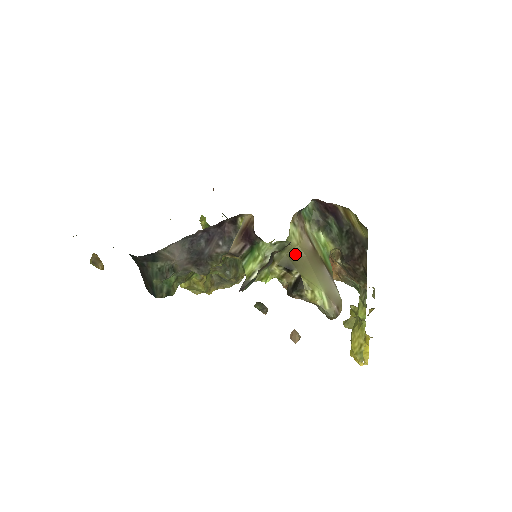
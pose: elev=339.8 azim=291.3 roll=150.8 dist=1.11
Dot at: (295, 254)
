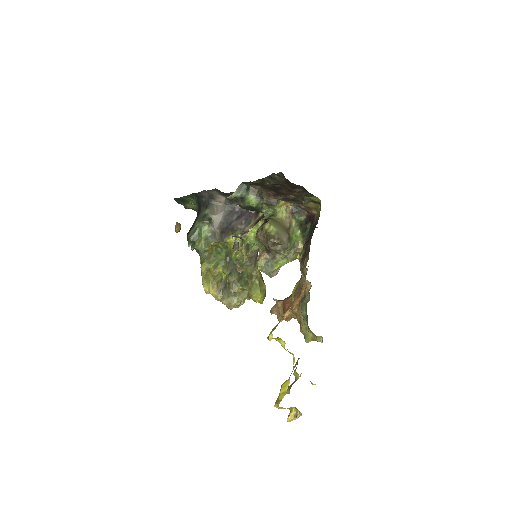
Dot at: (276, 220)
